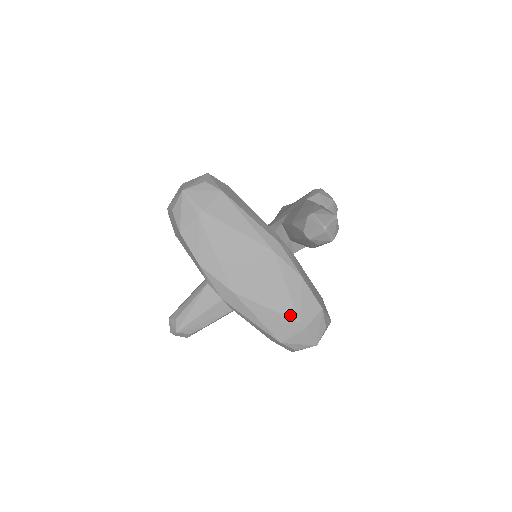
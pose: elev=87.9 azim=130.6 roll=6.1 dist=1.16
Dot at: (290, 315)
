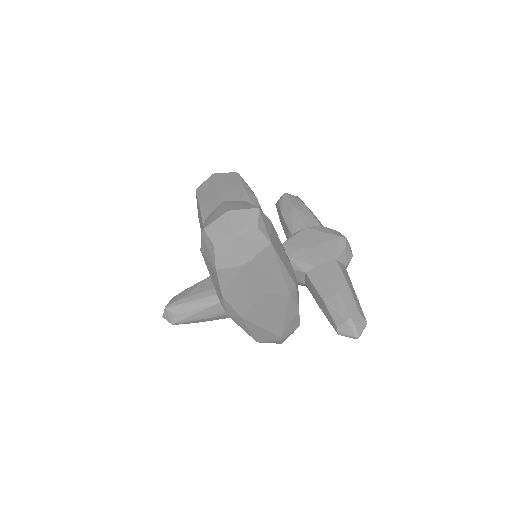
Dot at: (277, 333)
